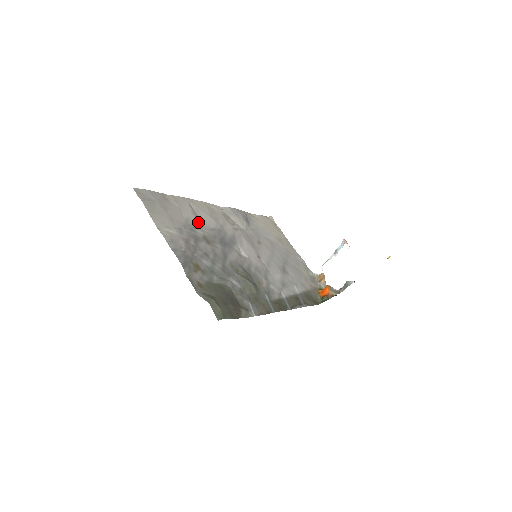
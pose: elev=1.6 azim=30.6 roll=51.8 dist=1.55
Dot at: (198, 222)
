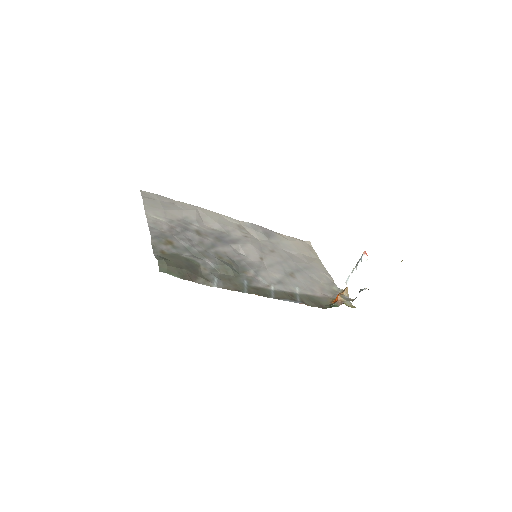
Dot at: (198, 221)
